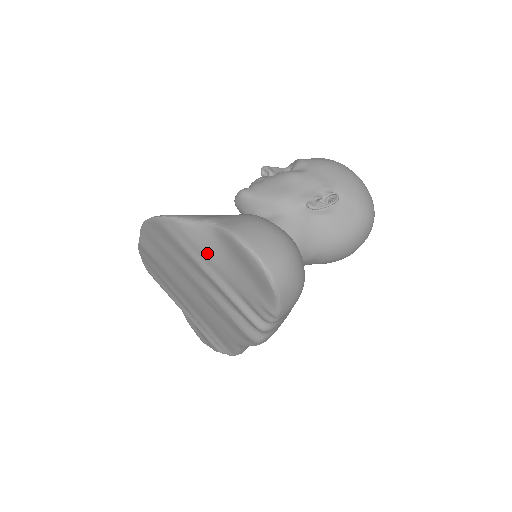
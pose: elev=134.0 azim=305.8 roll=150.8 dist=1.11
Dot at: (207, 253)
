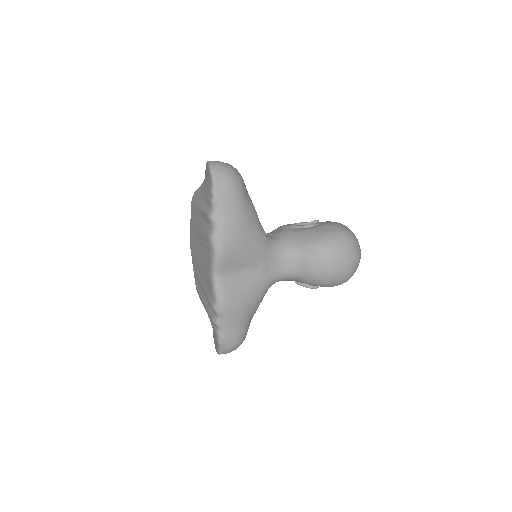
Dot at: (200, 194)
